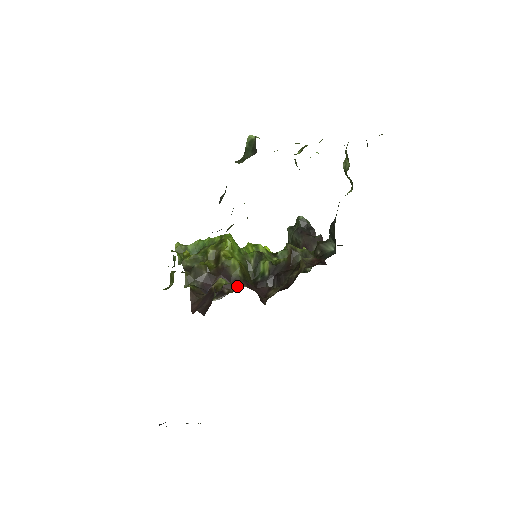
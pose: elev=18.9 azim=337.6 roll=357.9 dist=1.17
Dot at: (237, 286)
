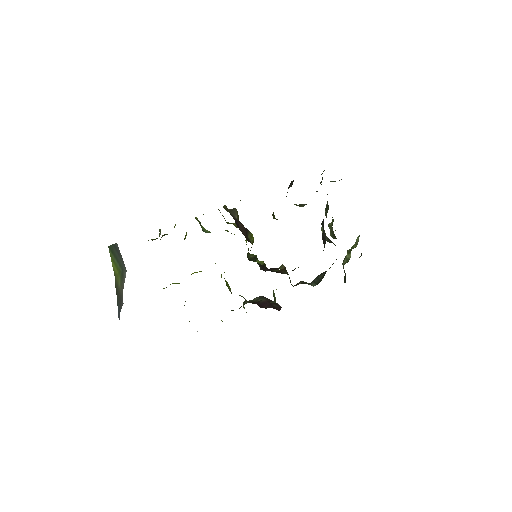
Dot at: occluded
